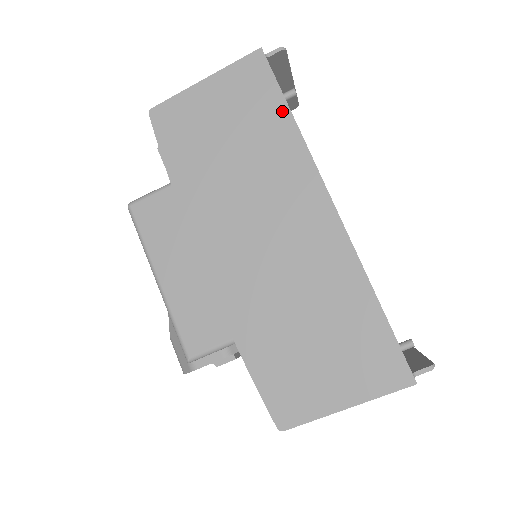
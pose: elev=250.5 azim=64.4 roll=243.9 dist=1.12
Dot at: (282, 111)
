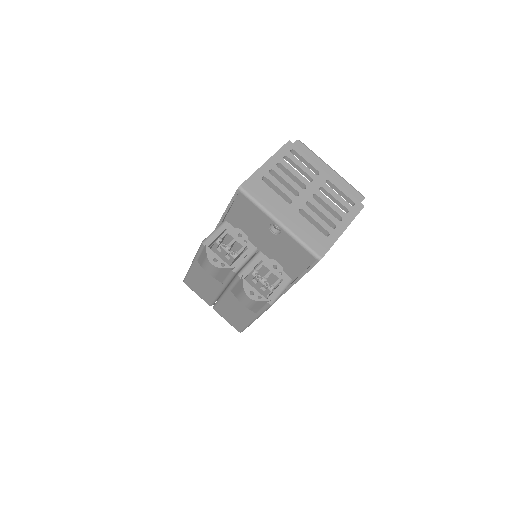
Dot at: occluded
